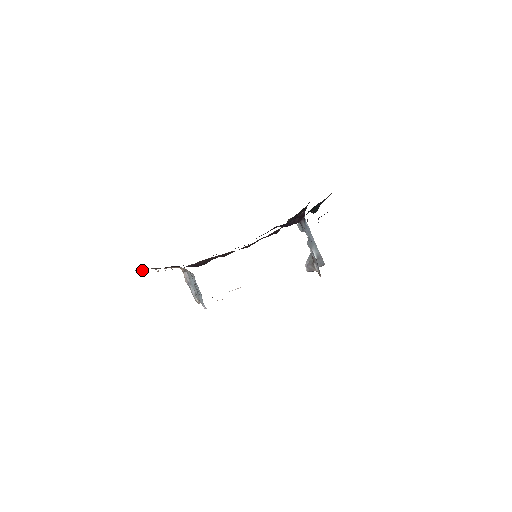
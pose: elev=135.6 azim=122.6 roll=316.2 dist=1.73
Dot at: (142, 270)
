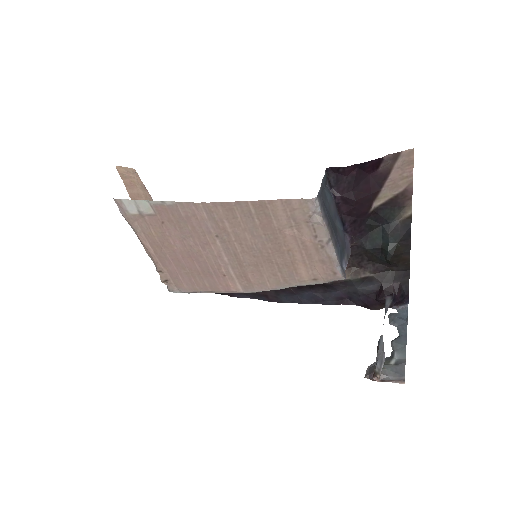
Dot at: occluded
